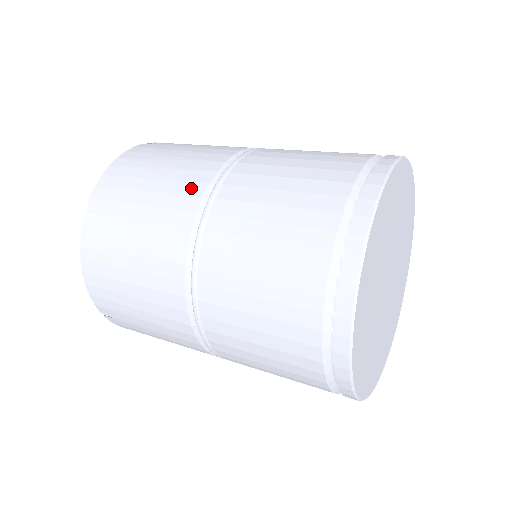
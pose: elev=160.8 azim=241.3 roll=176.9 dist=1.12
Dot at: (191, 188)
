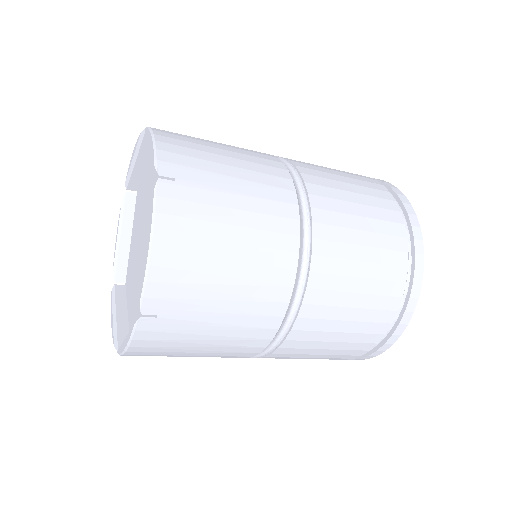
Dot at: occluded
